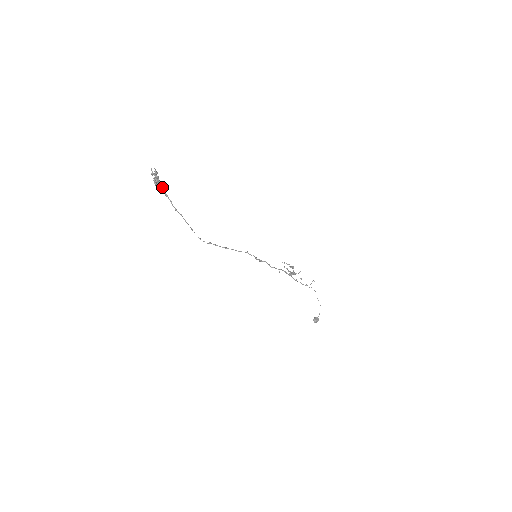
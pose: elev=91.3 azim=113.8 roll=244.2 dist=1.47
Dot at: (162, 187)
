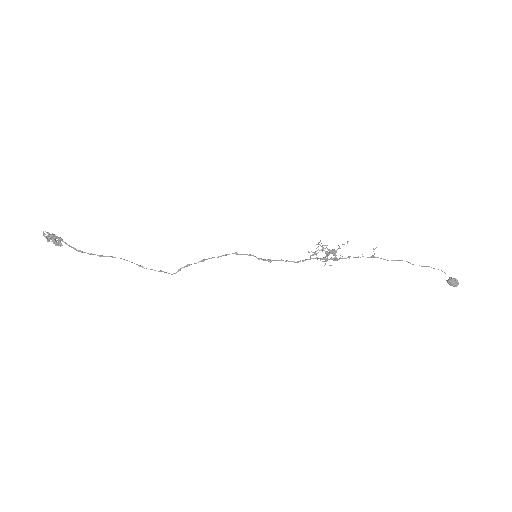
Dot at: (69, 246)
